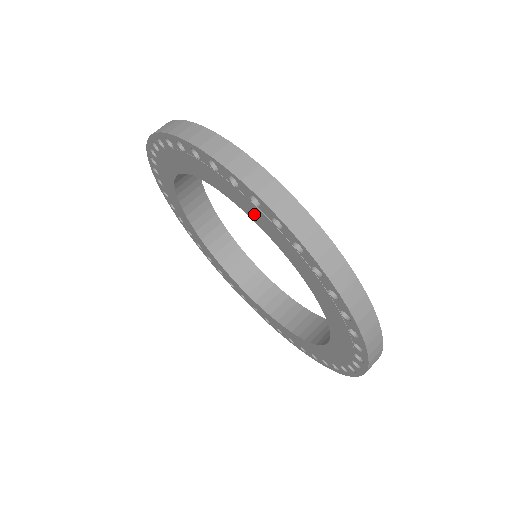
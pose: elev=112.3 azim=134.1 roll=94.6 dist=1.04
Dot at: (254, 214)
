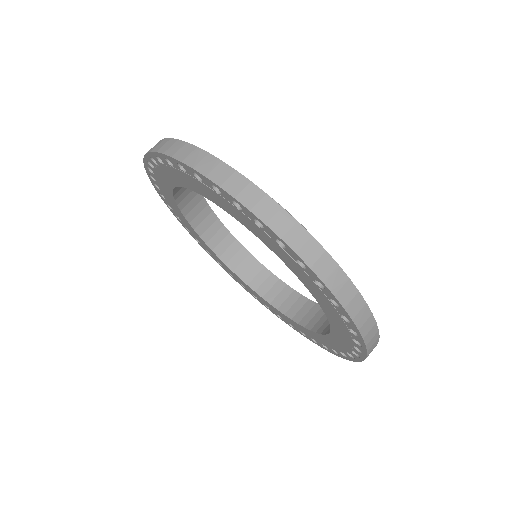
Dot at: (207, 193)
